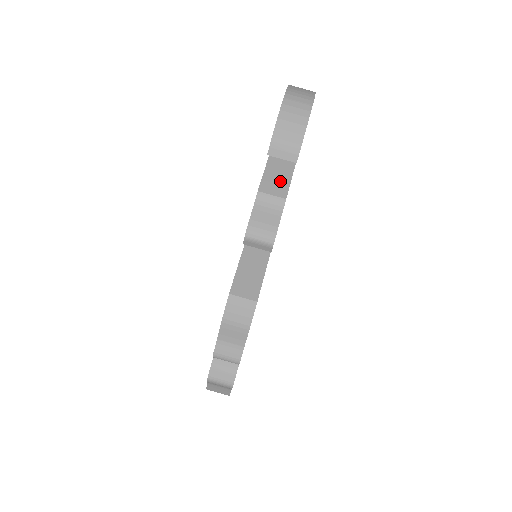
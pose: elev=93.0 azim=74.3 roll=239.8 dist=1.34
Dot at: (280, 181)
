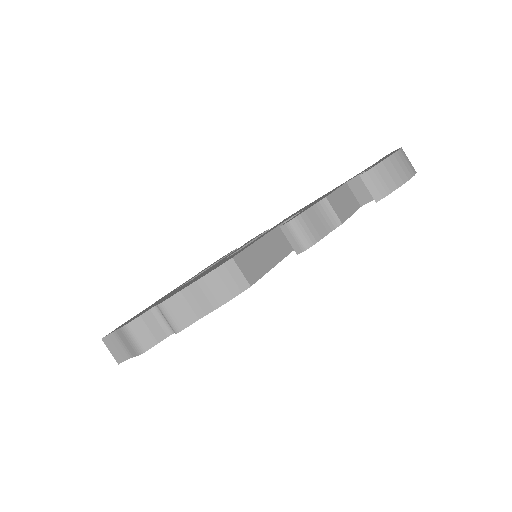
Dot at: (344, 208)
